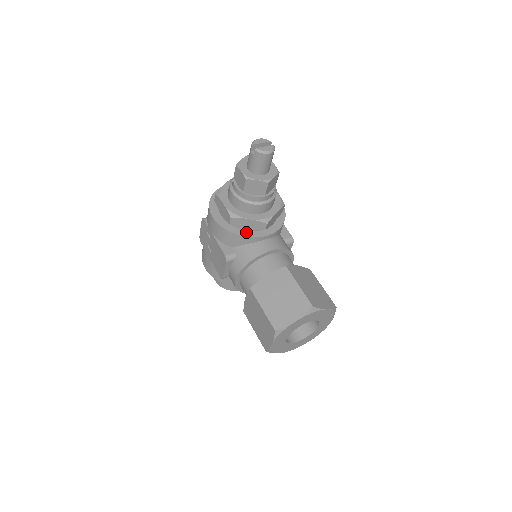
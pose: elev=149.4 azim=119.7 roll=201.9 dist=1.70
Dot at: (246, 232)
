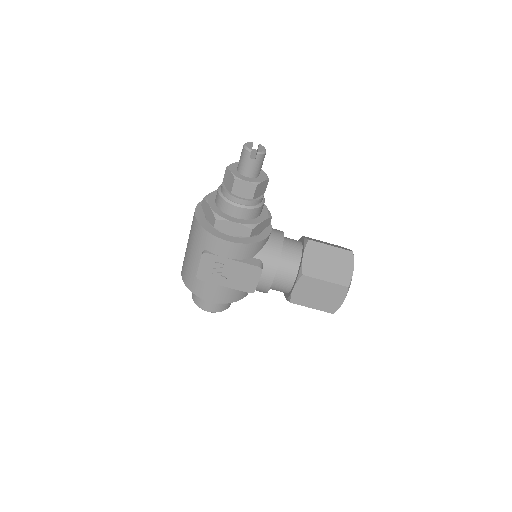
Dot at: (260, 235)
